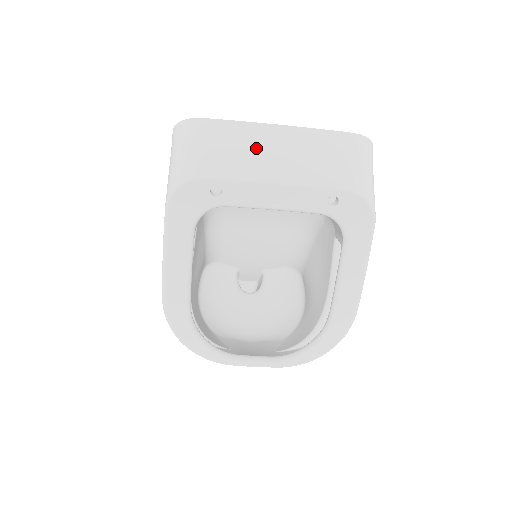
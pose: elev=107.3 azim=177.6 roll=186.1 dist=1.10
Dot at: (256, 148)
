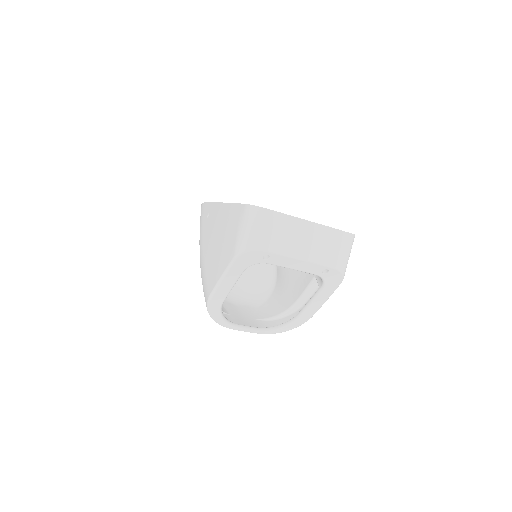
Dot at: (295, 235)
